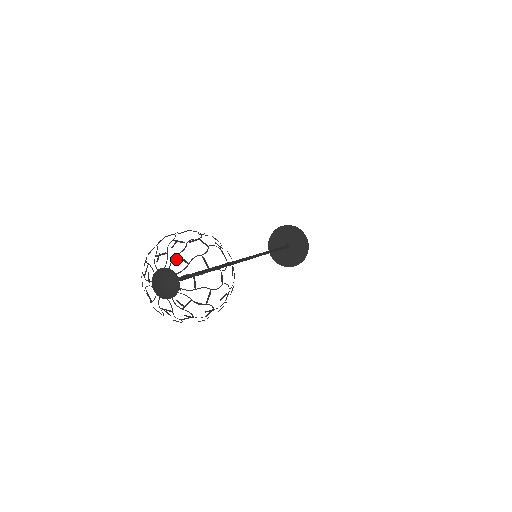
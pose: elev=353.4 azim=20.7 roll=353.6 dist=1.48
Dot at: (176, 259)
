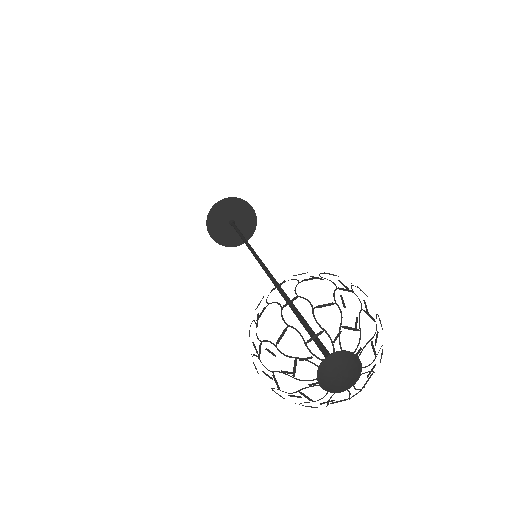
Dot at: occluded
